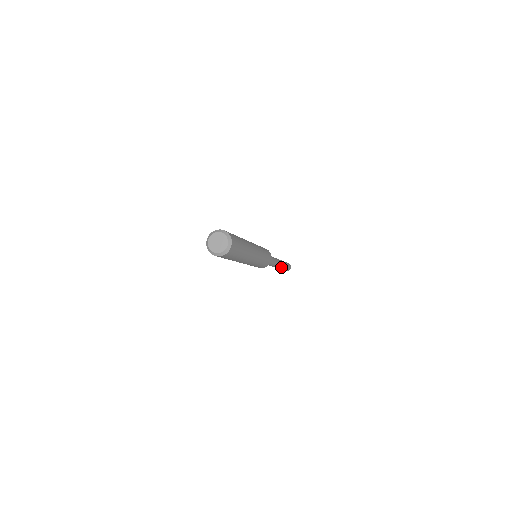
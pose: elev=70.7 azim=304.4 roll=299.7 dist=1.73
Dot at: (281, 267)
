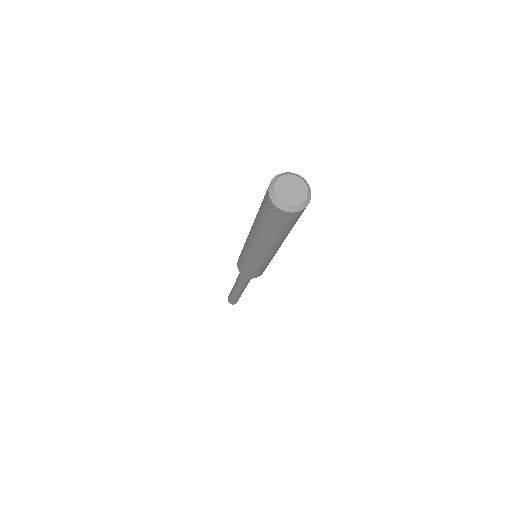
Dot at: (242, 292)
